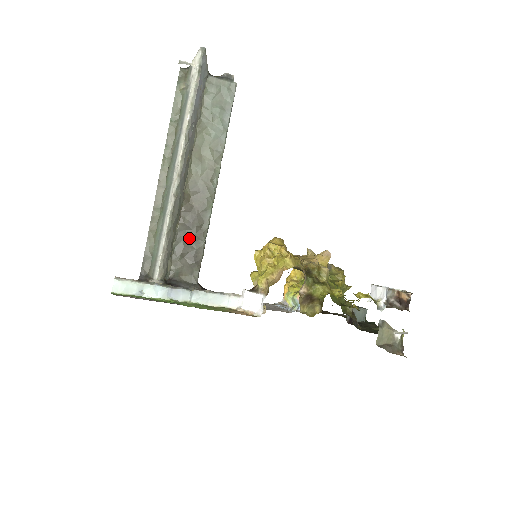
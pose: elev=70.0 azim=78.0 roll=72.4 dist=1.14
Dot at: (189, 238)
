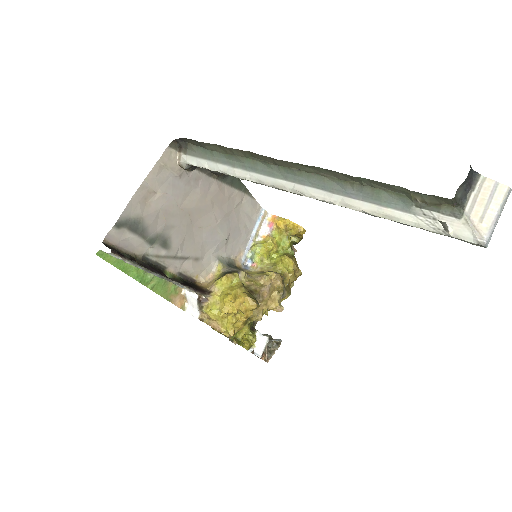
Dot at: occluded
